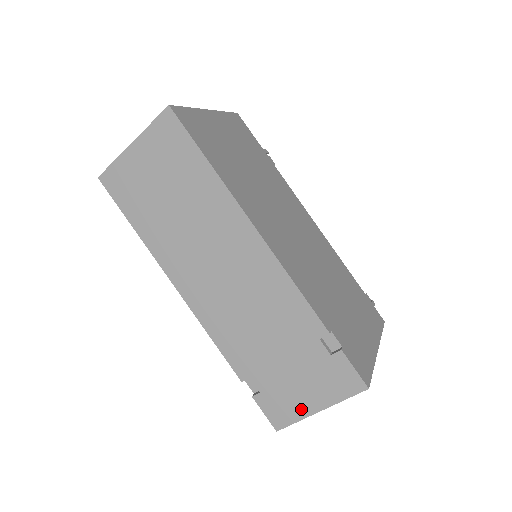
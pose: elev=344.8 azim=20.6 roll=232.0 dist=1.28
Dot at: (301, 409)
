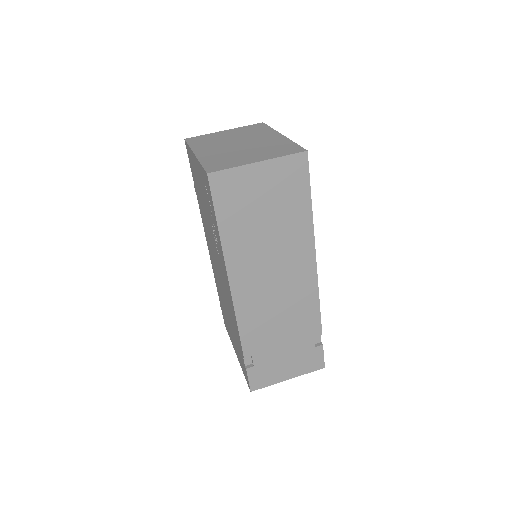
Dot at: (277, 378)
